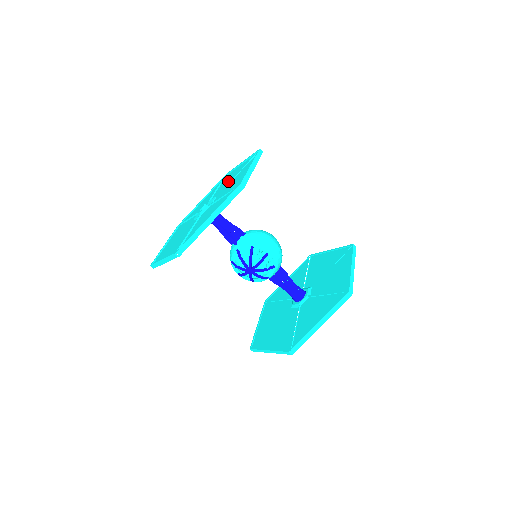
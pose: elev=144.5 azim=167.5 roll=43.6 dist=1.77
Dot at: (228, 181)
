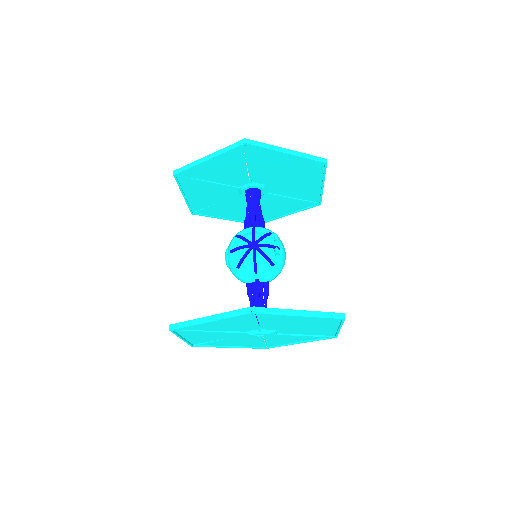
Dot at: occluded
